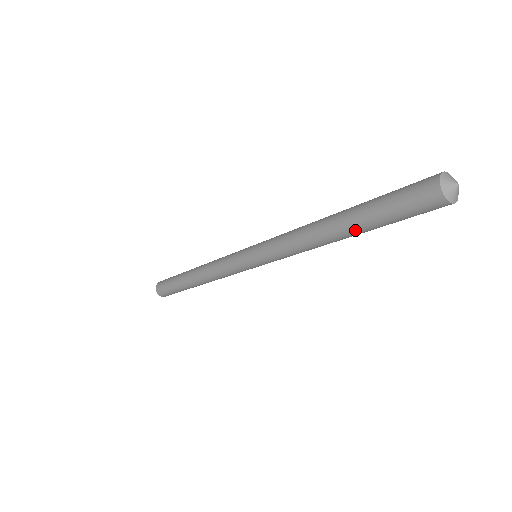
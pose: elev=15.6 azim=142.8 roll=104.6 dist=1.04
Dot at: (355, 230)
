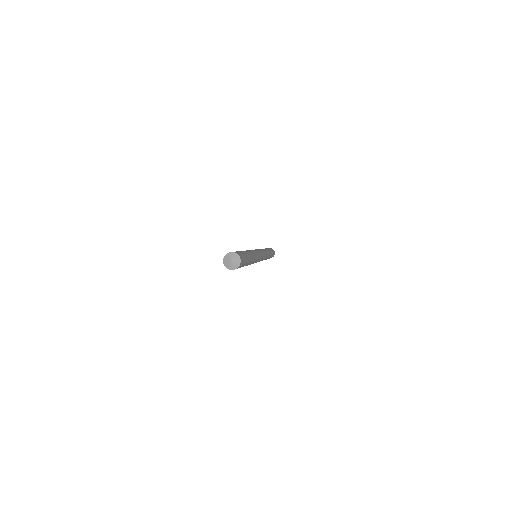
Dot at: occluded
